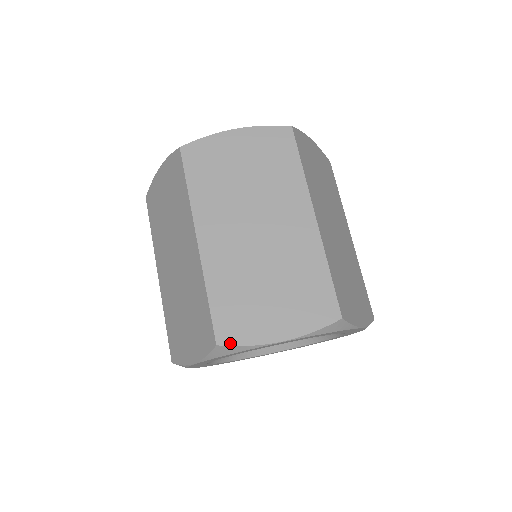
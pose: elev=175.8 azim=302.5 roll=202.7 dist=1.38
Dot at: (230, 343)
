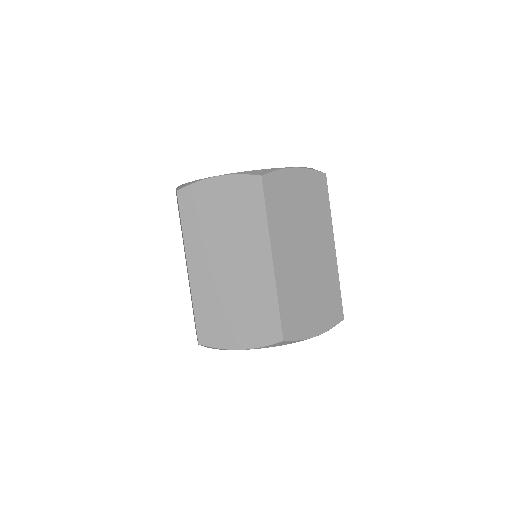
Dot at: (207, 345)
